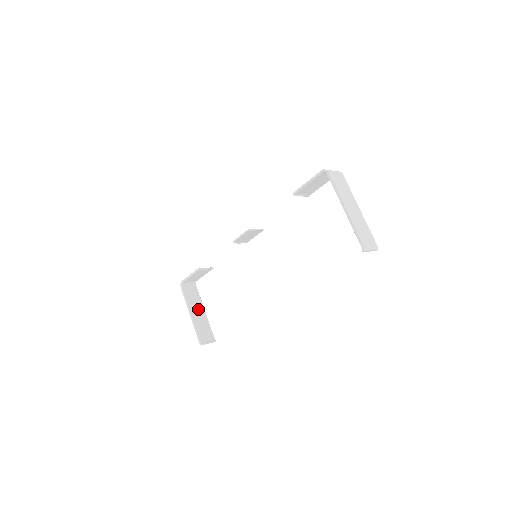
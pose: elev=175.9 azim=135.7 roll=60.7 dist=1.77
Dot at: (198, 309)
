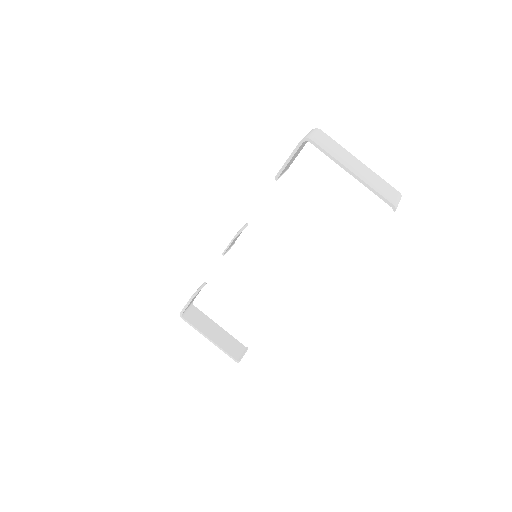
Dot at: (212, 329)
